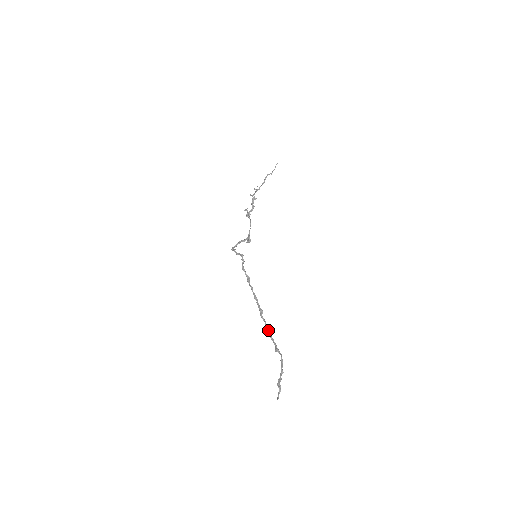
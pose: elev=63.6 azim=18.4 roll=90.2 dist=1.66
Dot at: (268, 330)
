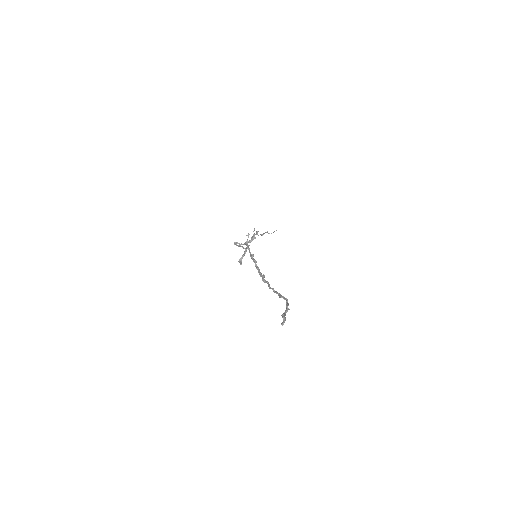
Dot at: occluded
